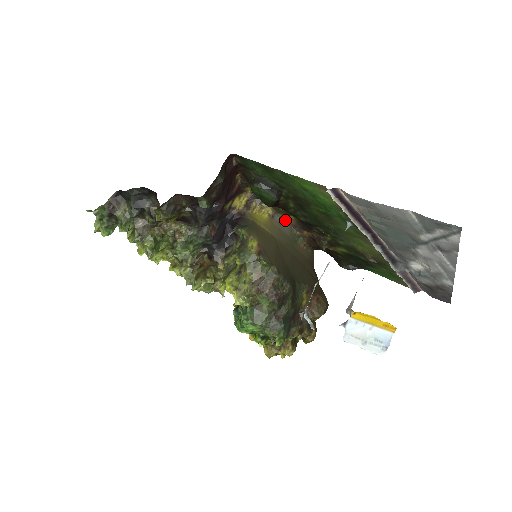
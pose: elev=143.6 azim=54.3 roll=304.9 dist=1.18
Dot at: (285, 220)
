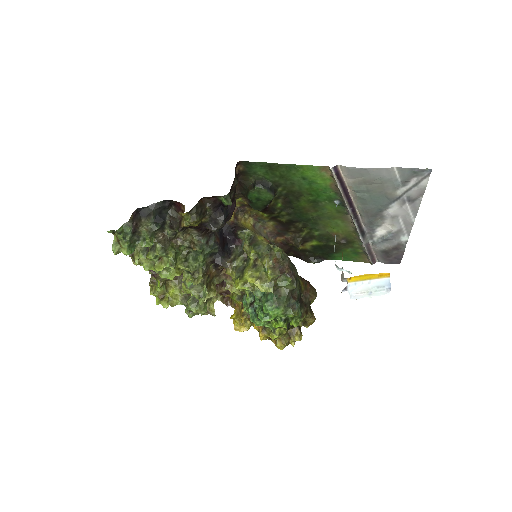
Dot at: (263, 229)
